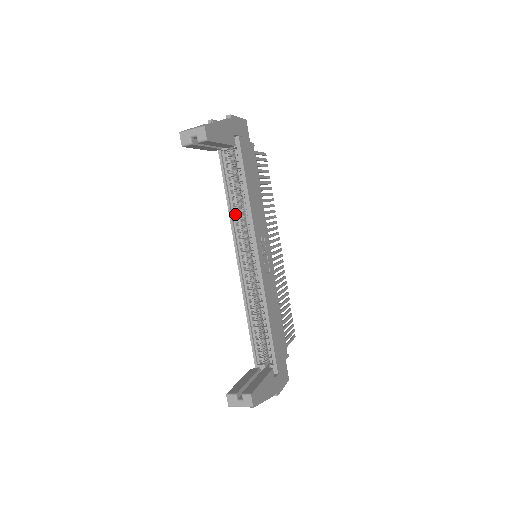
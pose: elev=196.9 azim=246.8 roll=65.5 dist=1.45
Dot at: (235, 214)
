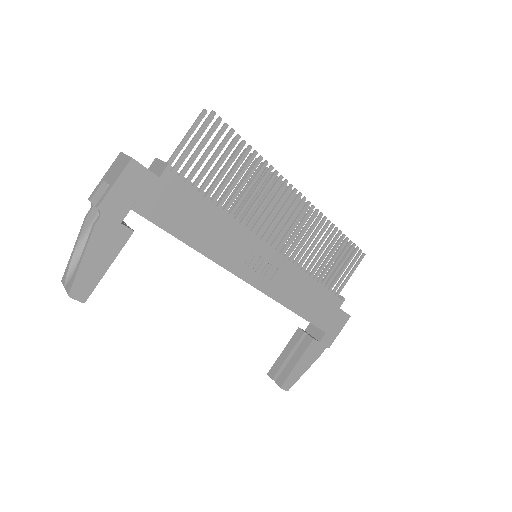
Dot at: occluded
